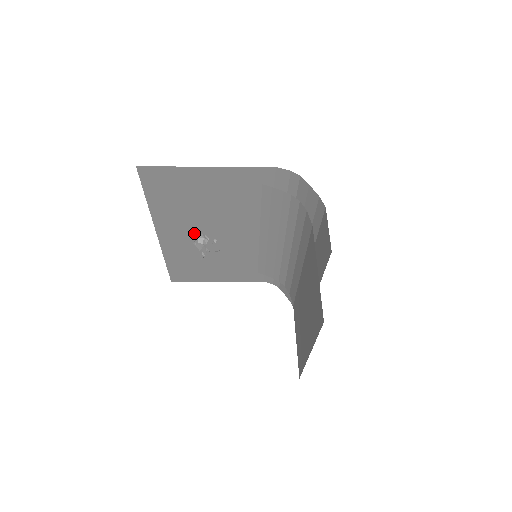
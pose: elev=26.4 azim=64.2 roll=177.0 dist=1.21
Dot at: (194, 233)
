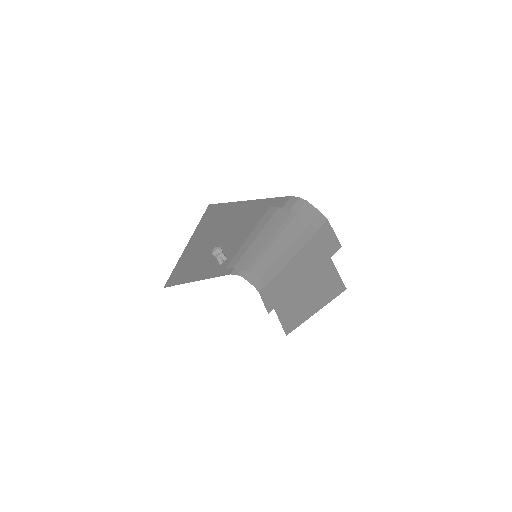
Dot at: (211, 246)
